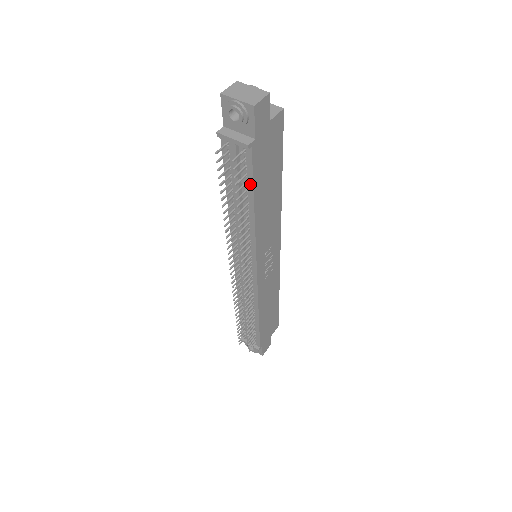
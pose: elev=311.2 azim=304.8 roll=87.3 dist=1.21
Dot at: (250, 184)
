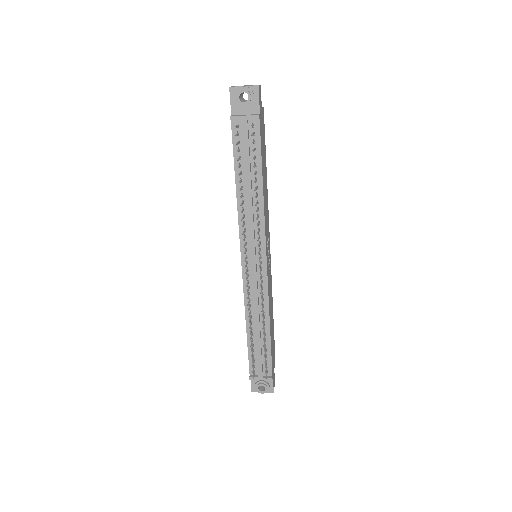
Dot at: (258, 157)
